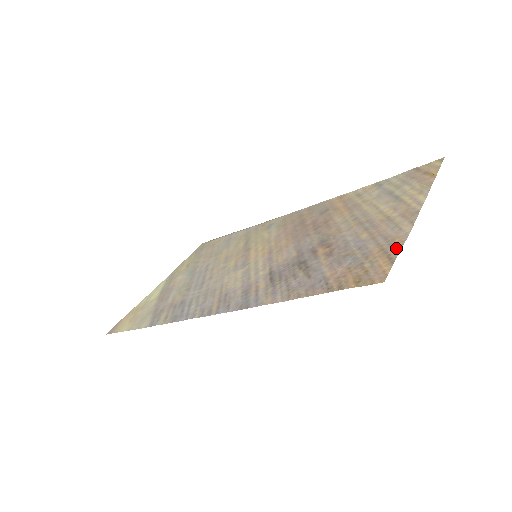
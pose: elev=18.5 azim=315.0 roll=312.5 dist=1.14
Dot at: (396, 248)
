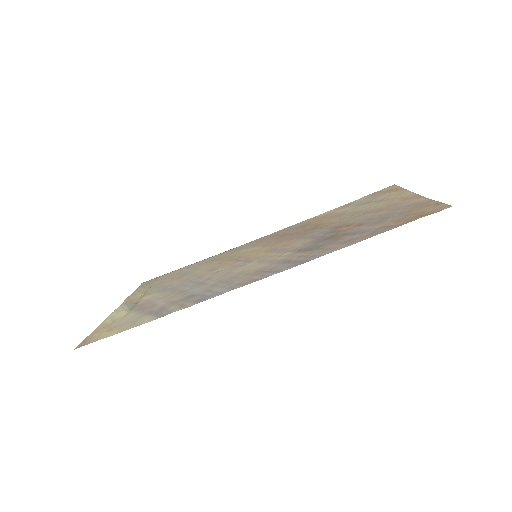
Dot at: (431, 202)
